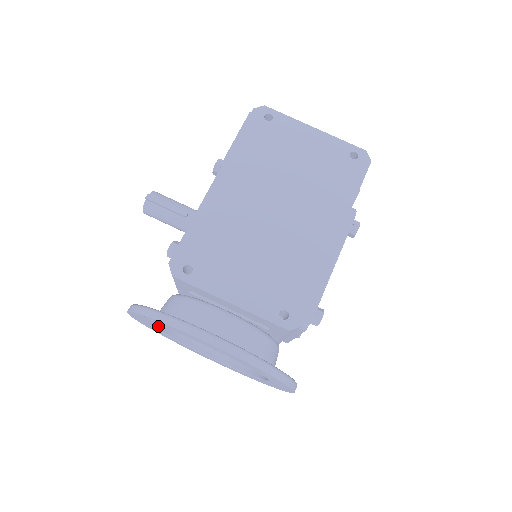
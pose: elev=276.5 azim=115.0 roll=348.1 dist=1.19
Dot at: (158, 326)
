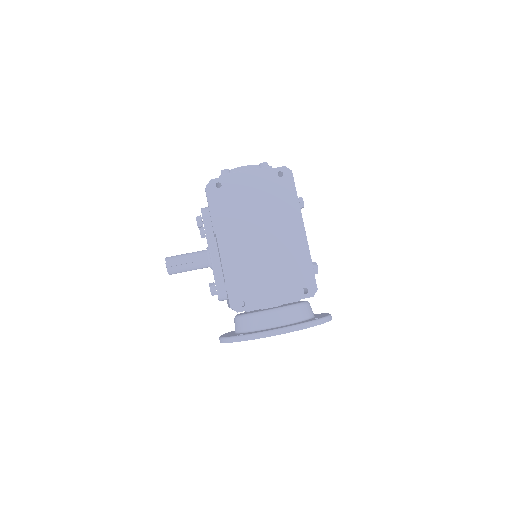
Dot at: occluded
